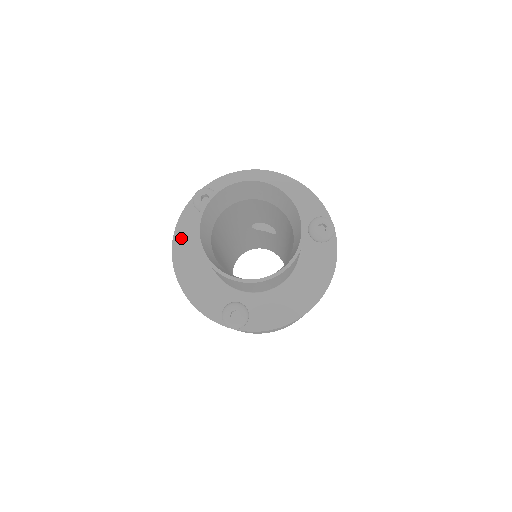
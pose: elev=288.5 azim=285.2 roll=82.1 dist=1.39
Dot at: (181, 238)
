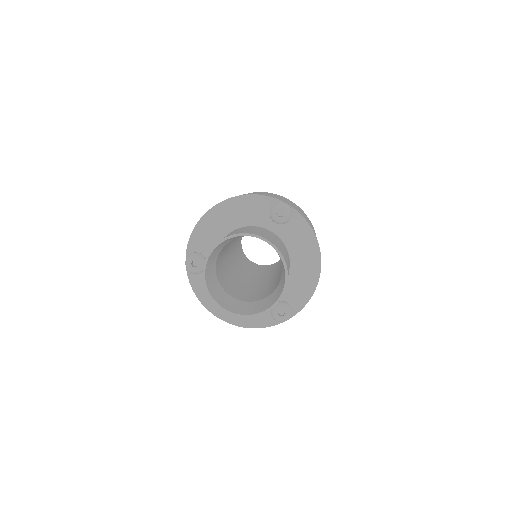
Dot at: (205, 298)
